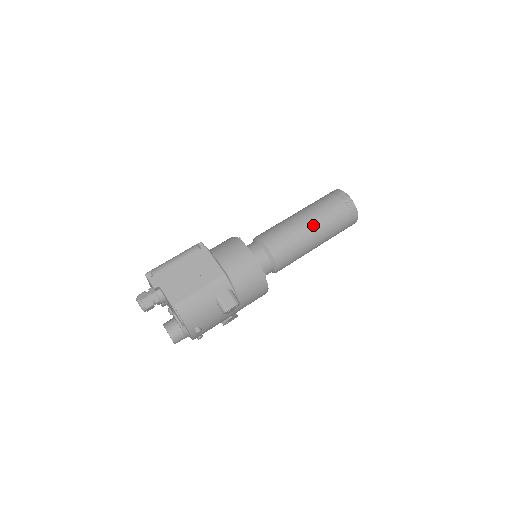
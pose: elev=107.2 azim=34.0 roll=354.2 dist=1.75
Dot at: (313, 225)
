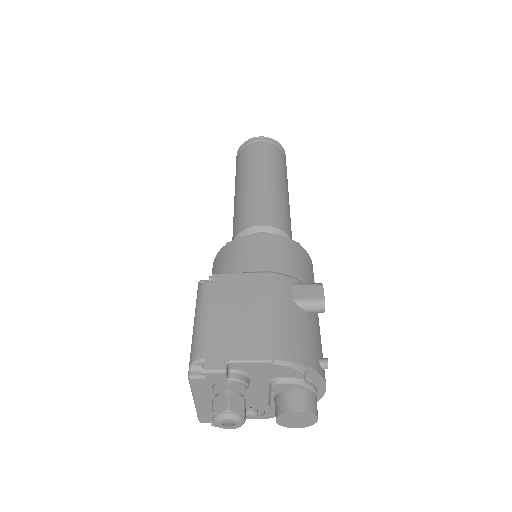
Dot at: (268, 176)
